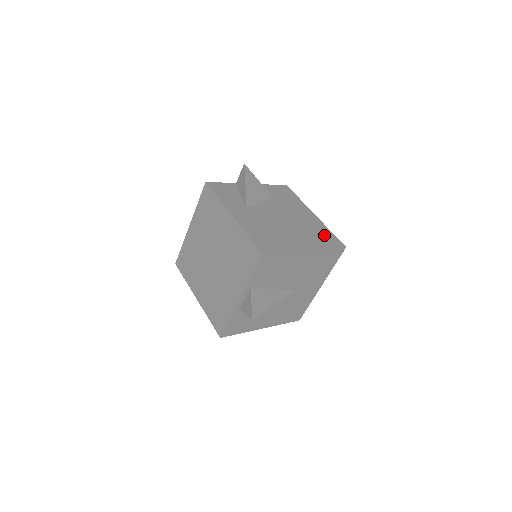
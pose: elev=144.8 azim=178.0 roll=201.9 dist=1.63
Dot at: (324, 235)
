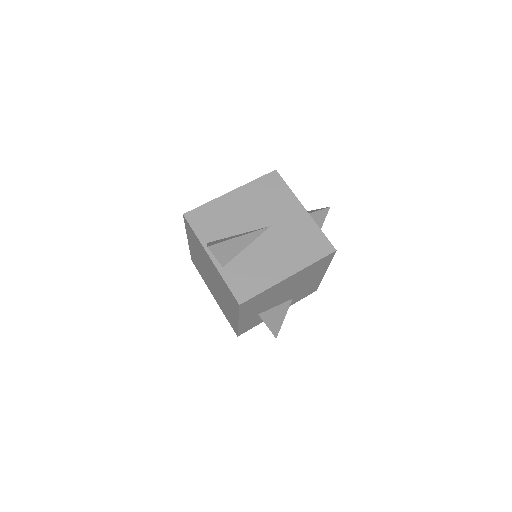
Dot at: occluded
